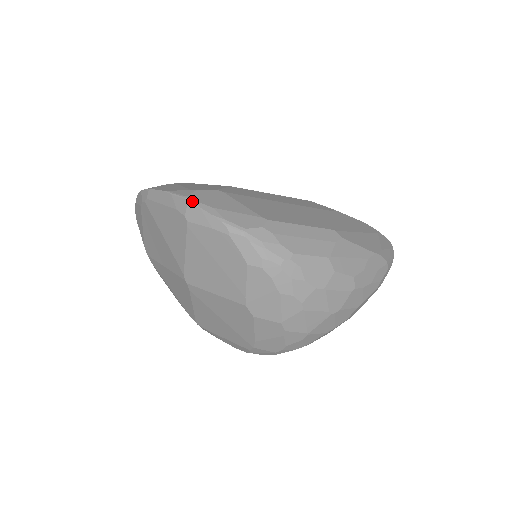
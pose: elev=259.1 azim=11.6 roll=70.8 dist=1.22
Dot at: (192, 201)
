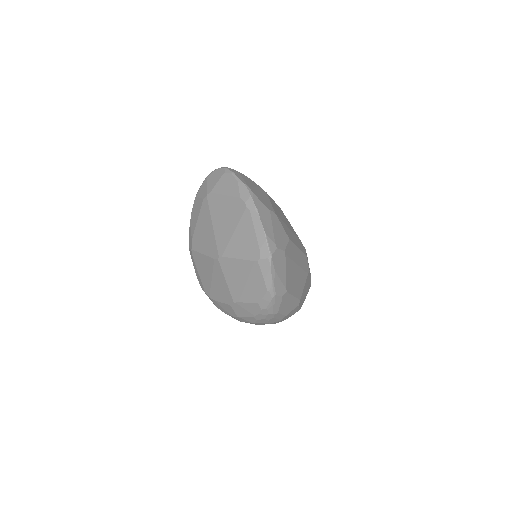
Dot at: (271, 260)
